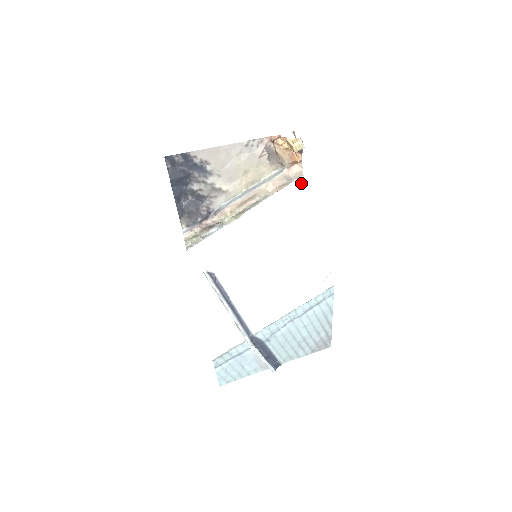
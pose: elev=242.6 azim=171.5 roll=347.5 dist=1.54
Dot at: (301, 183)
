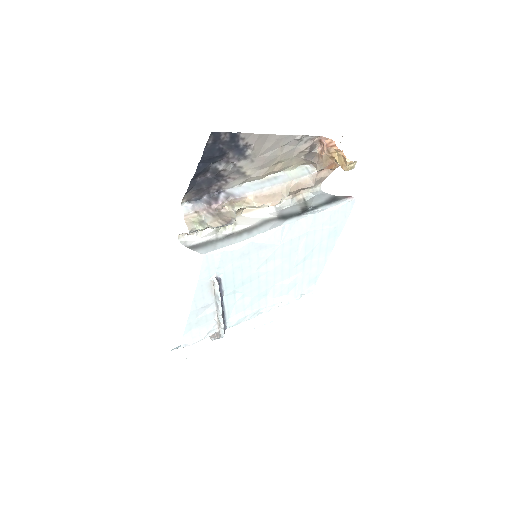
Dot at: (339, 210)
